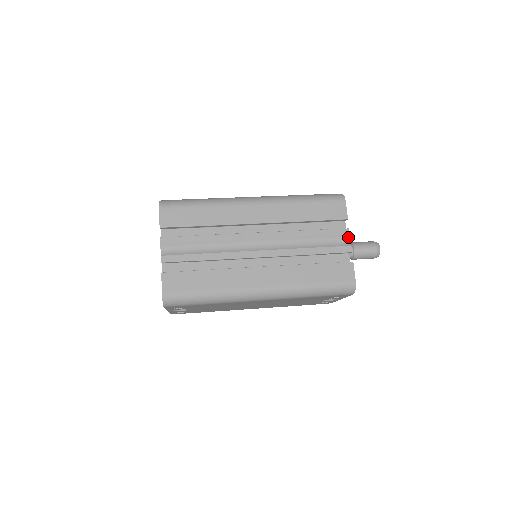
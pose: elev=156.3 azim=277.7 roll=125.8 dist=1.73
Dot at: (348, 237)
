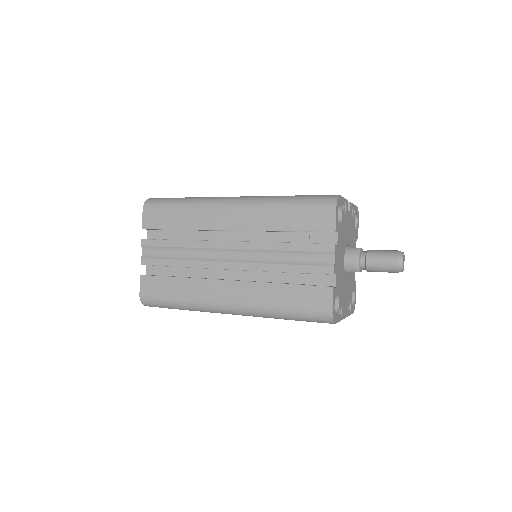
Dot at: (333, 255)
